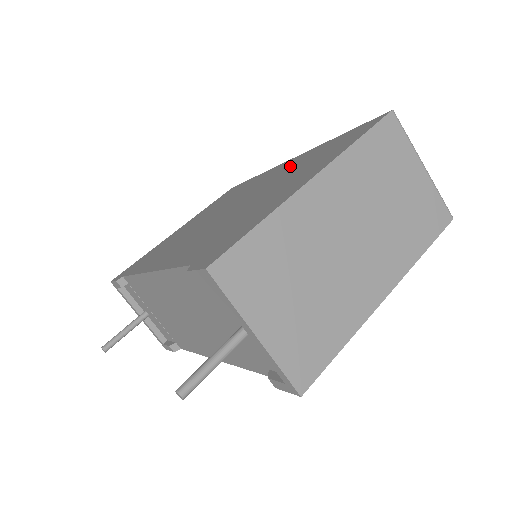
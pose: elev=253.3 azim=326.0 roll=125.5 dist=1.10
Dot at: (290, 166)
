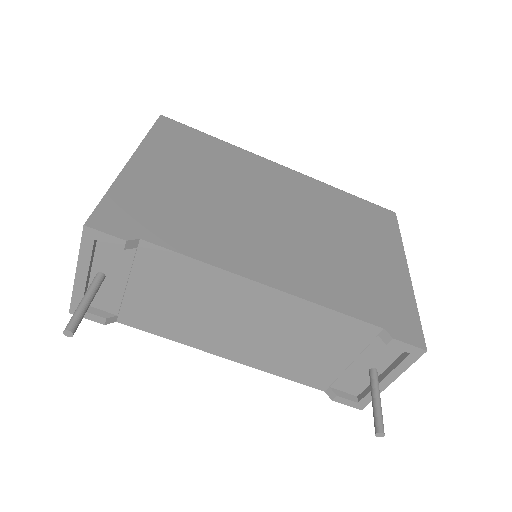
Dot at: (315, 195)
